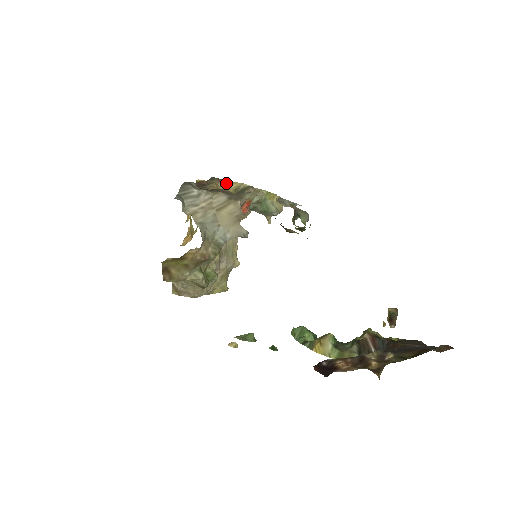
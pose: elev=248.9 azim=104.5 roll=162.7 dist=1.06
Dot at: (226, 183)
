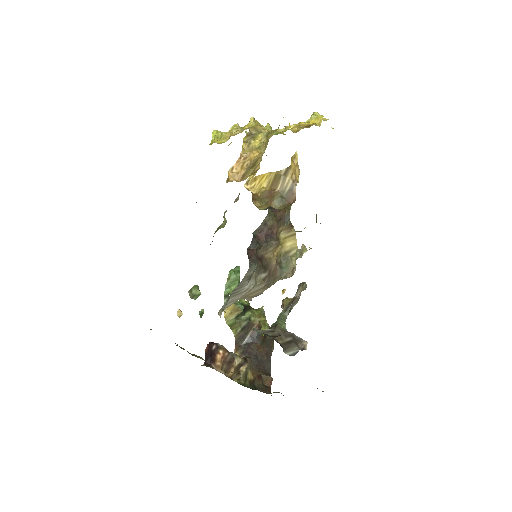
Dot at: (291, 232)
